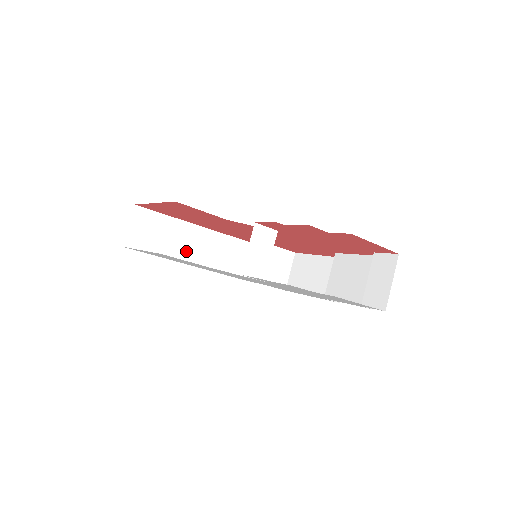
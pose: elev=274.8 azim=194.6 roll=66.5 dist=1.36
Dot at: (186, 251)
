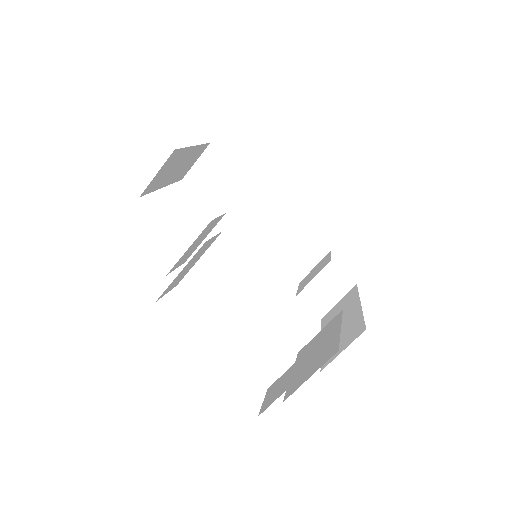
Dot at: (244, 215)
